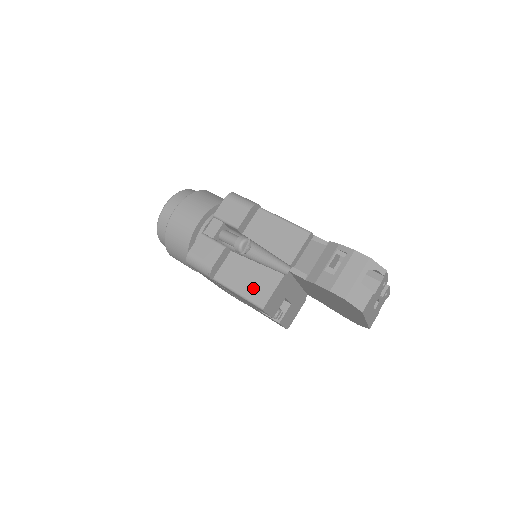
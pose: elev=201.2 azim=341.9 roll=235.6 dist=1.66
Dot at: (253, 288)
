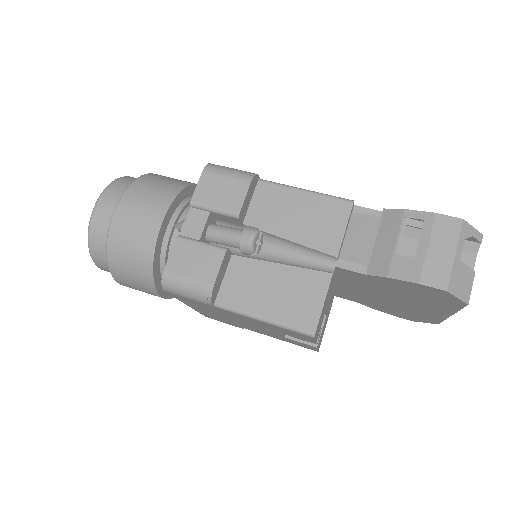
Dot at: (287, 306)
